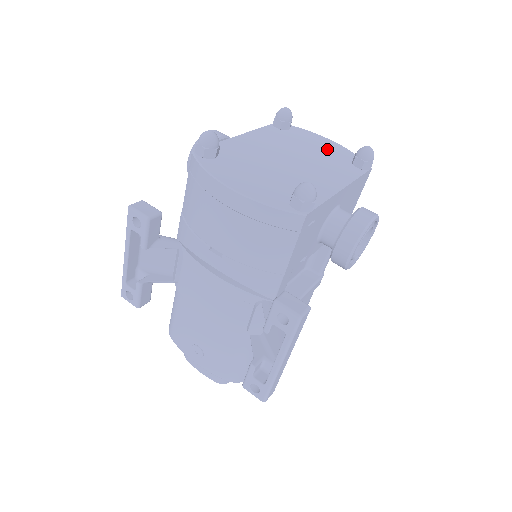
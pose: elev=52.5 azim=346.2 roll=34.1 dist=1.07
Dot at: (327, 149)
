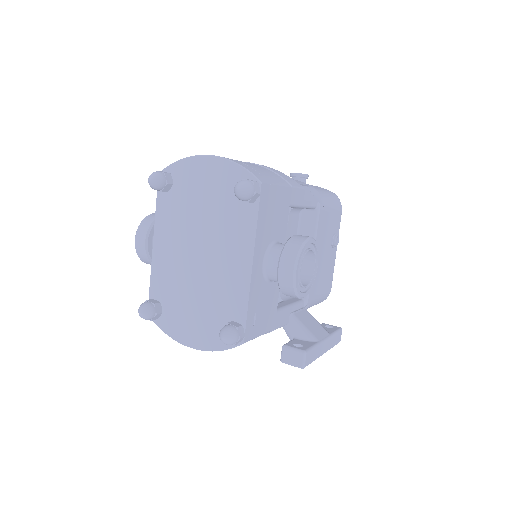
Dot at: (213, 188)
